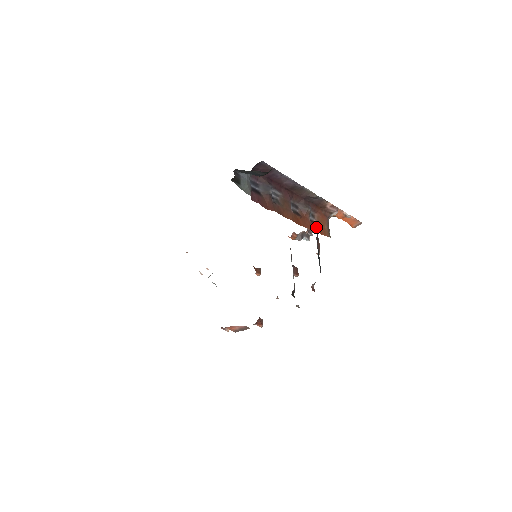
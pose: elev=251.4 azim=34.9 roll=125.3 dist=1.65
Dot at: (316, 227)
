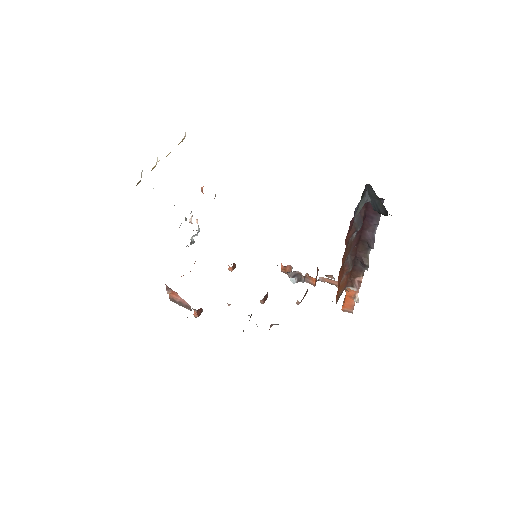
Dot at: occluded
